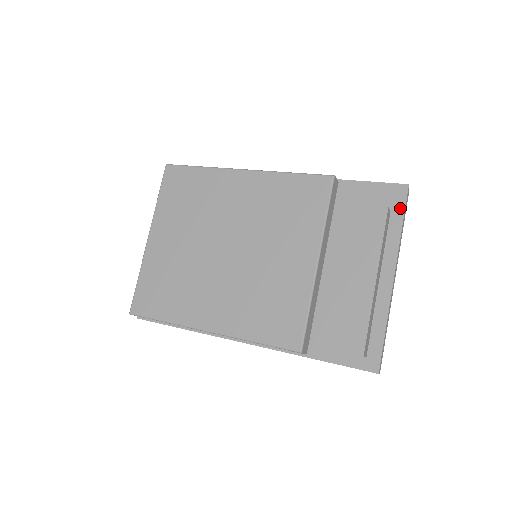
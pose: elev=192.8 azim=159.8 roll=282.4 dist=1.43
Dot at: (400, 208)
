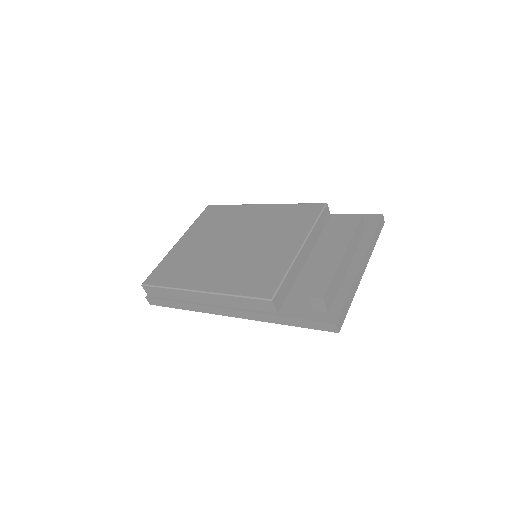
Dot at: (374, 226)
